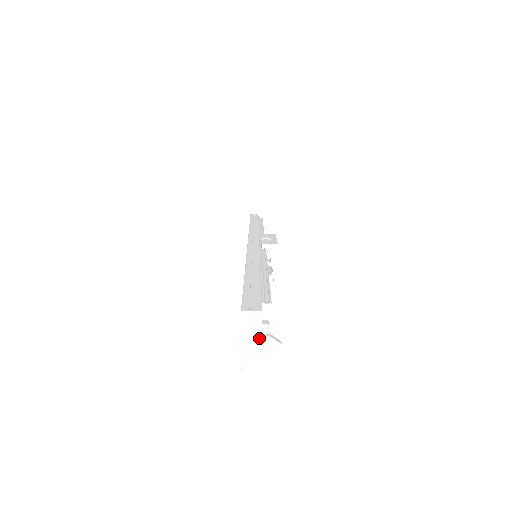
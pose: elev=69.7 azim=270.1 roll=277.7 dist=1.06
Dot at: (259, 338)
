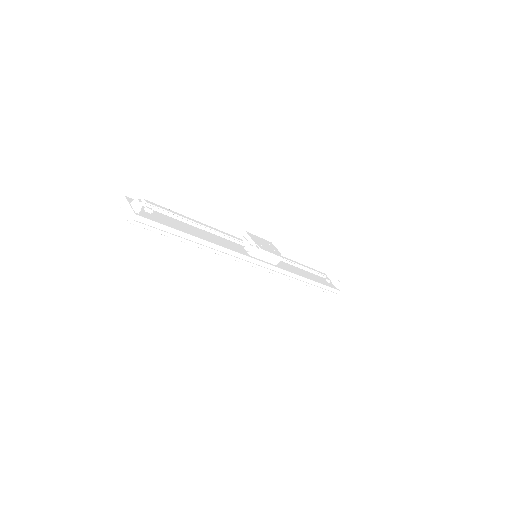
Dot at: (128, 205)
